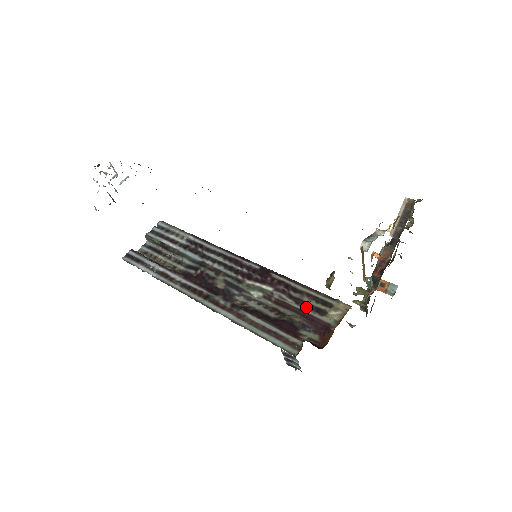
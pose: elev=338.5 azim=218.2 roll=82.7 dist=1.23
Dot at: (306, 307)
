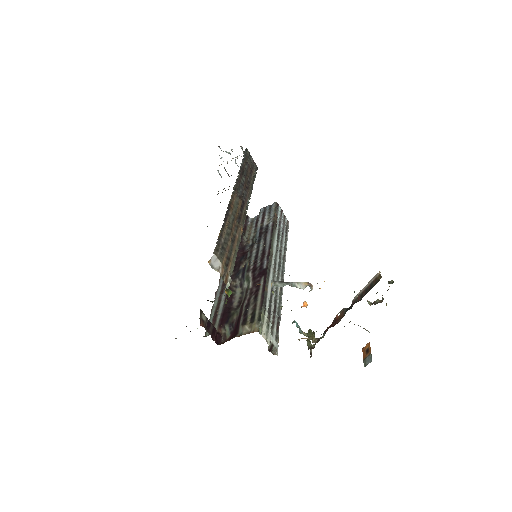
Dot at: occluded
